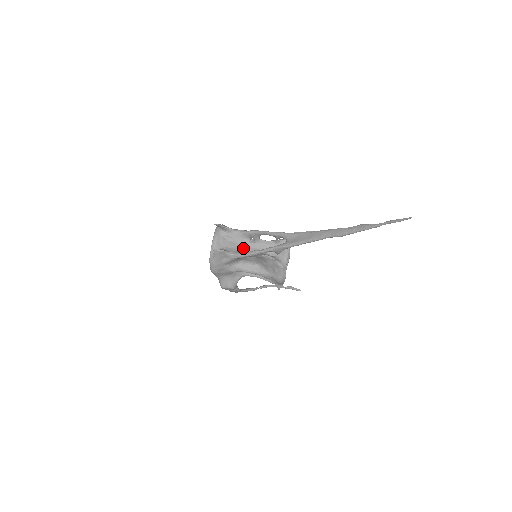
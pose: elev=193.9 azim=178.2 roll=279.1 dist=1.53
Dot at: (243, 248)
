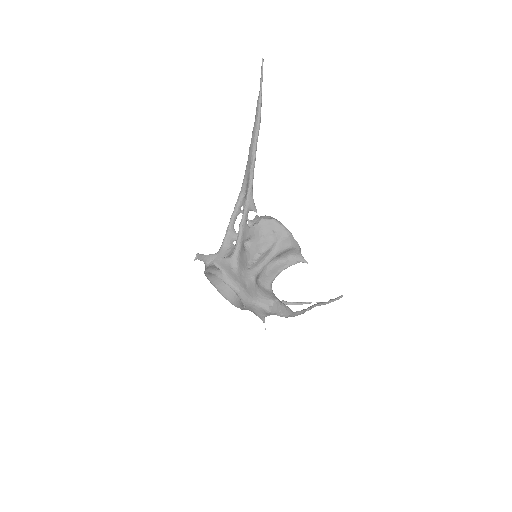
Dot at: occluded
